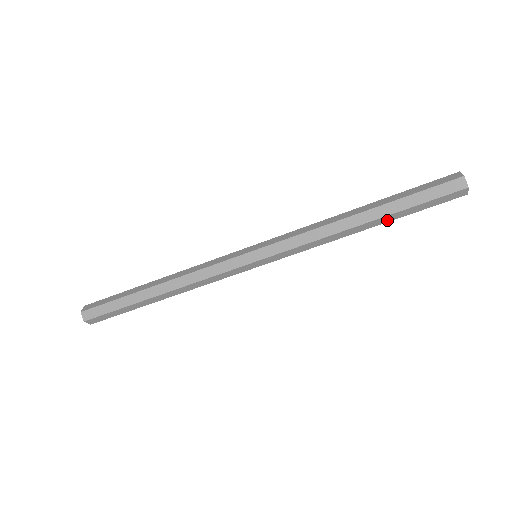
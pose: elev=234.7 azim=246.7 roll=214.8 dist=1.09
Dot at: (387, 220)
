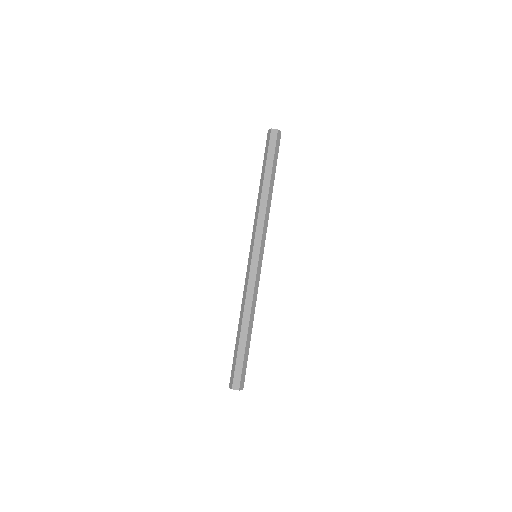
Dot at: (274, 176)
